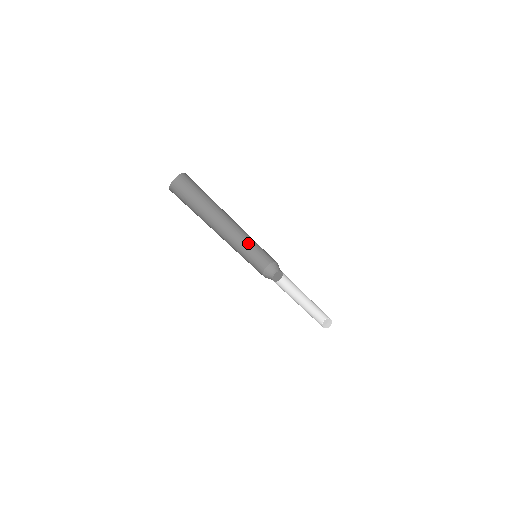
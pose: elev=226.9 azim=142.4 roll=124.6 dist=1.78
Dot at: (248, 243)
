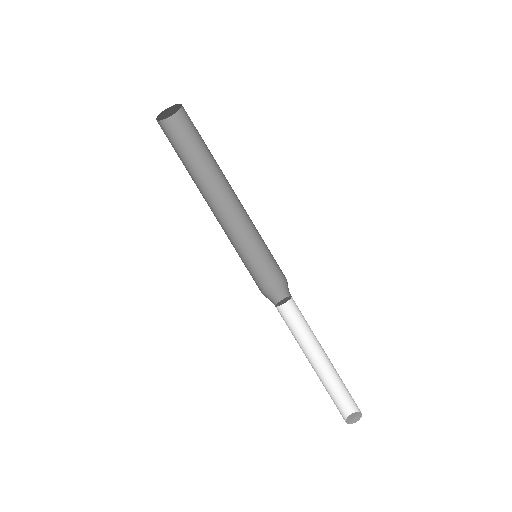
Dot at: (249, 239)
